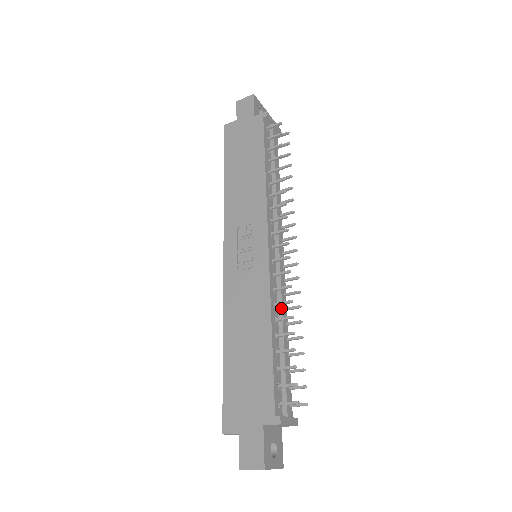
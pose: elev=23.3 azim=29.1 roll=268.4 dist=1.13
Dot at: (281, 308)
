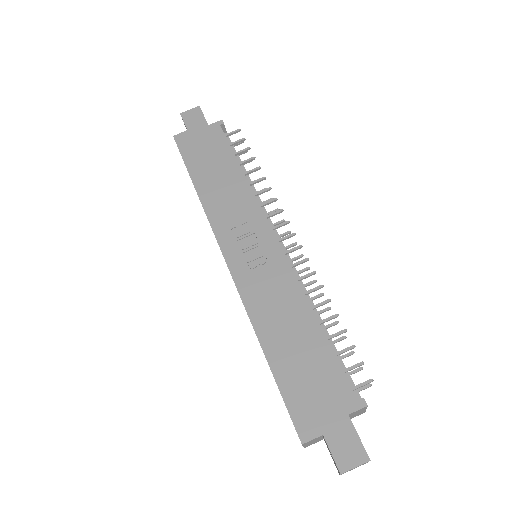
Dot at: (309, 297)
